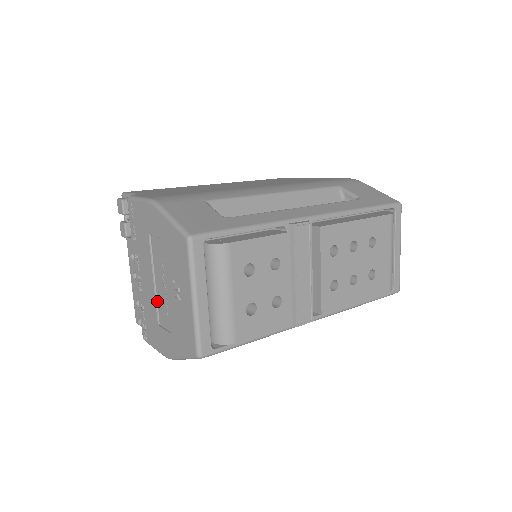
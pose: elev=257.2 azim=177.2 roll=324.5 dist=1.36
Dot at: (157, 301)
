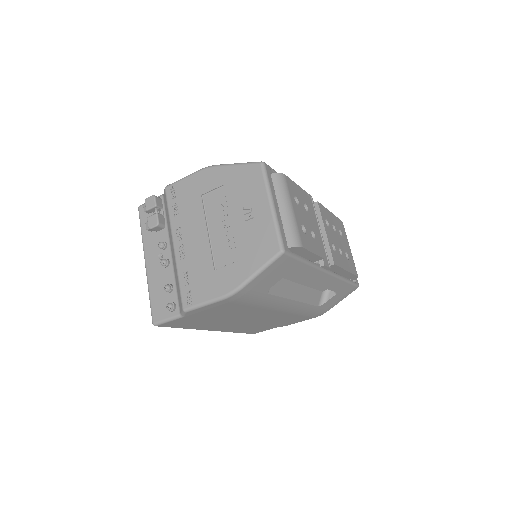
Dot at: (212, 249)
